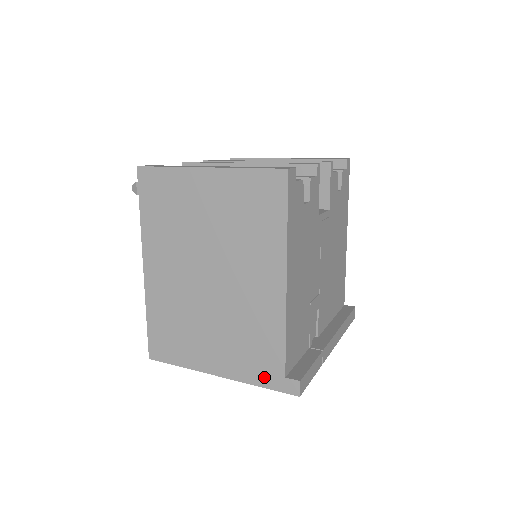
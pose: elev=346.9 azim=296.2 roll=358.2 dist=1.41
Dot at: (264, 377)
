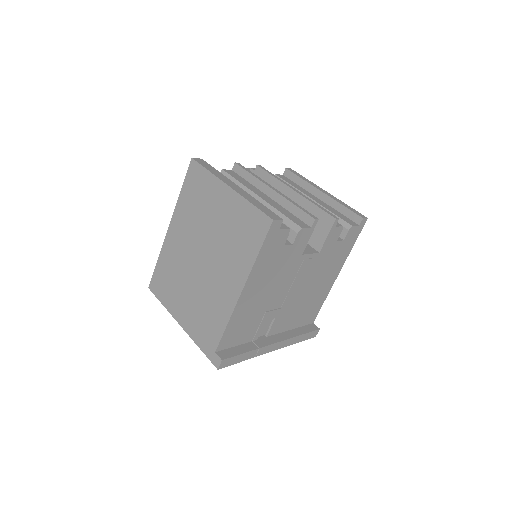
Dot at: (204, 344)
